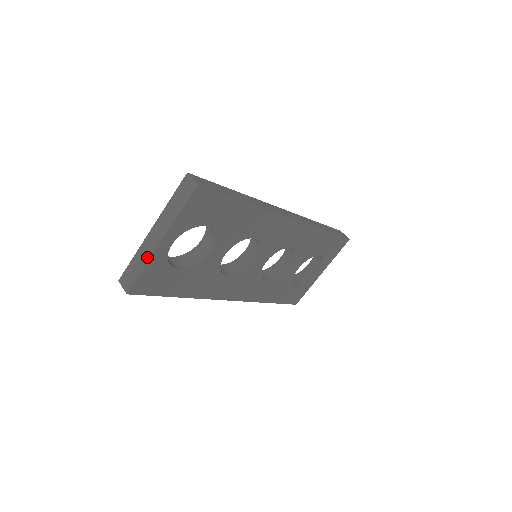
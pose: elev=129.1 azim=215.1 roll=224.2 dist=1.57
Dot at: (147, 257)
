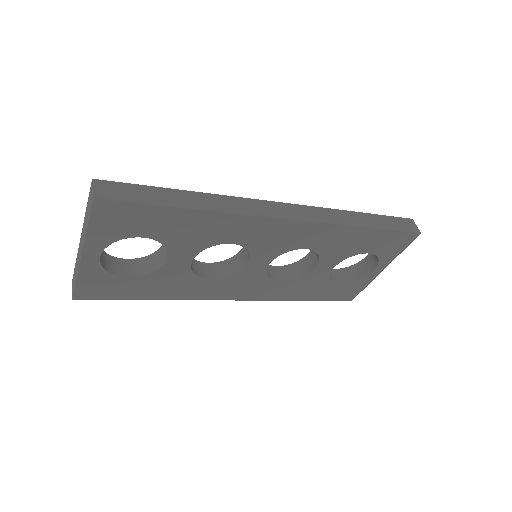
Dot at: (78, 267)
